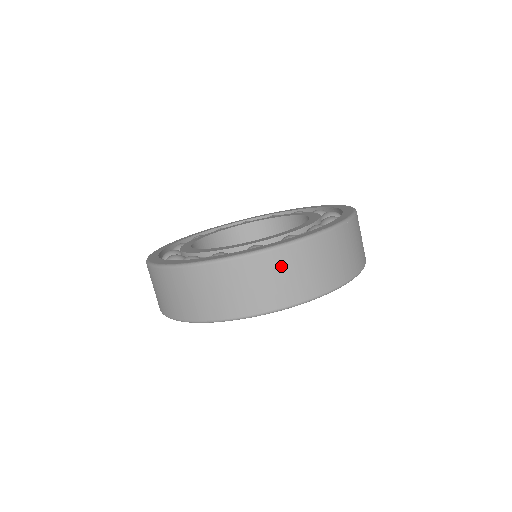
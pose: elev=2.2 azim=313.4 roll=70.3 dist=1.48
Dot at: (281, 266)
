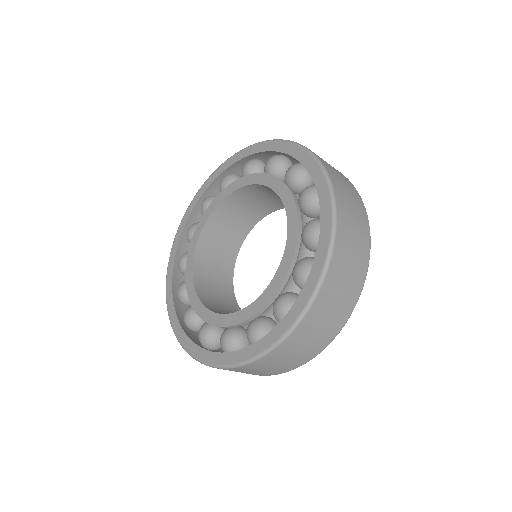
Dot at: (249, 370)
